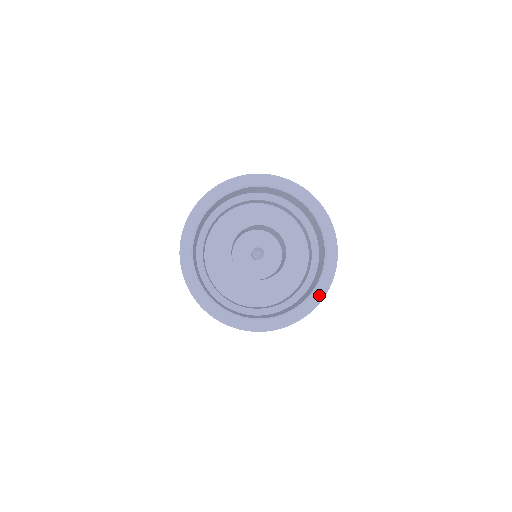
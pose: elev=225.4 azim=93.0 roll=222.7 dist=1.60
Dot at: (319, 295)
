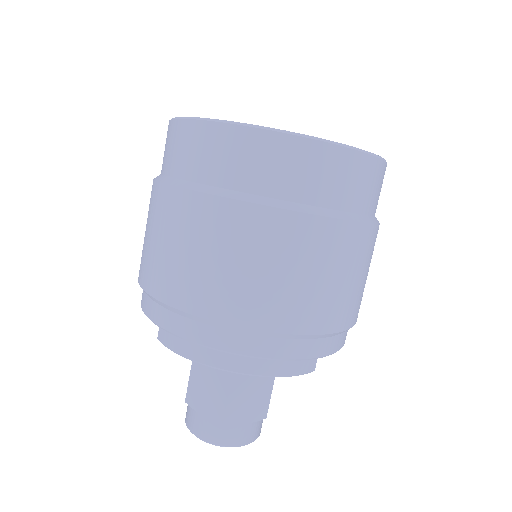
Dot at: occluded
